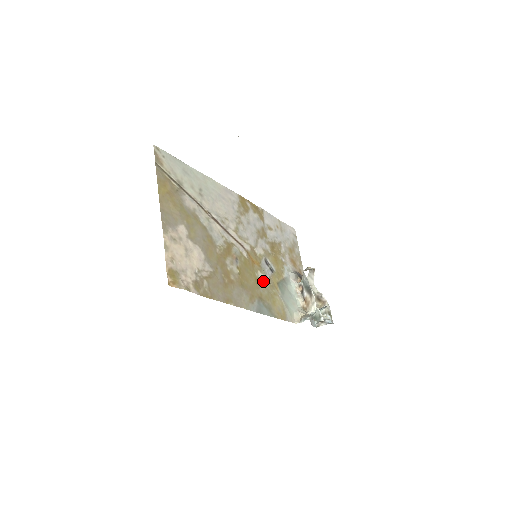
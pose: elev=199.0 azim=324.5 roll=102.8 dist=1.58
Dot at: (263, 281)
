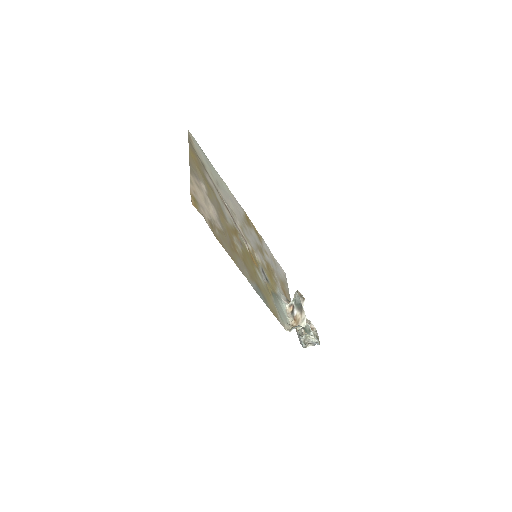
Dot at: (260, 278)
